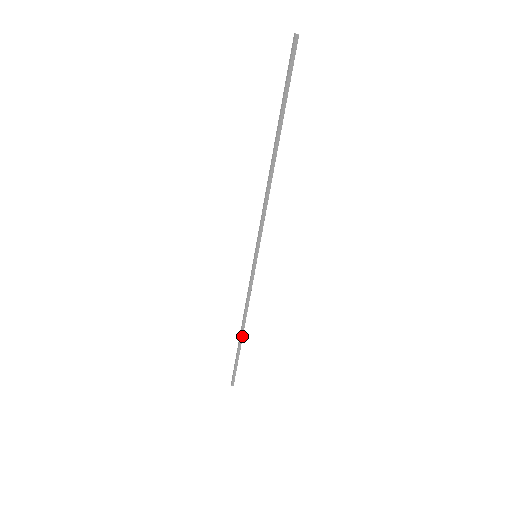
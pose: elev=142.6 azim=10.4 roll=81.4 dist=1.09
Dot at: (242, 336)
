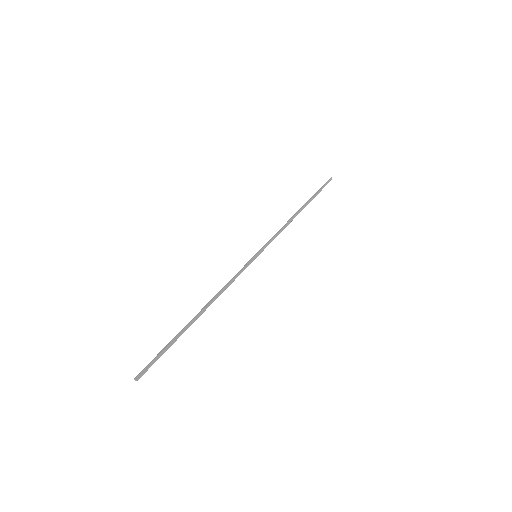
Dot at: (198, 317)
